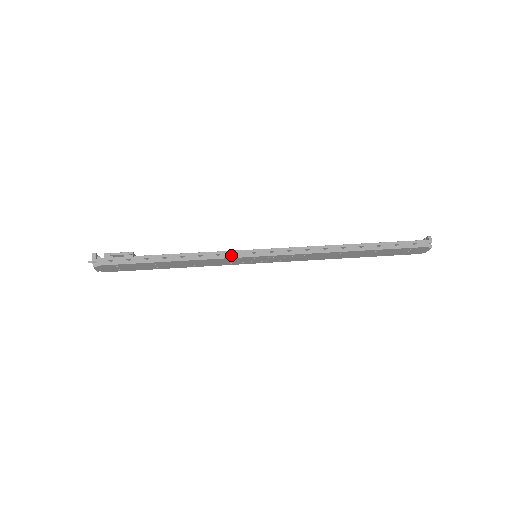
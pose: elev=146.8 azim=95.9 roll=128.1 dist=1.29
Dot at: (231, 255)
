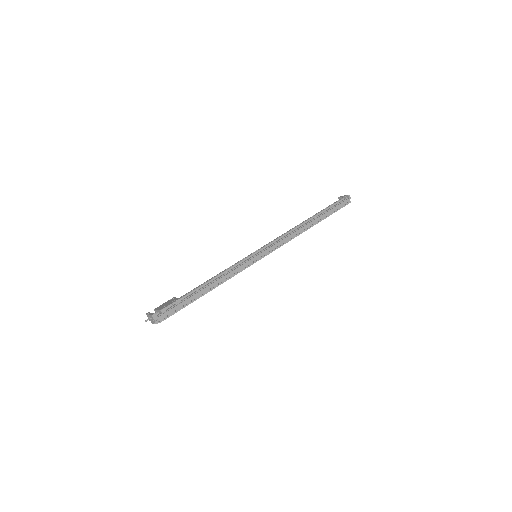
Dot at: (245, 266)
